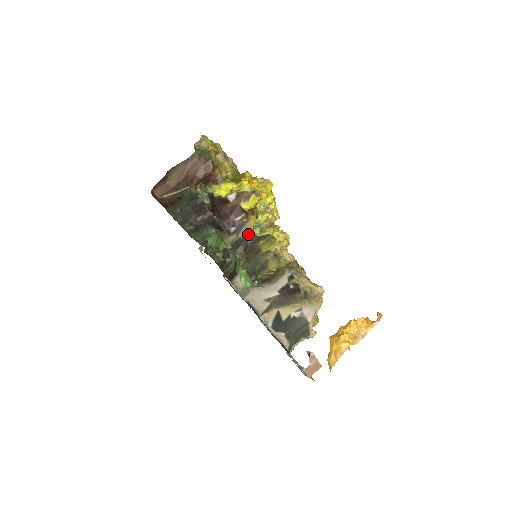
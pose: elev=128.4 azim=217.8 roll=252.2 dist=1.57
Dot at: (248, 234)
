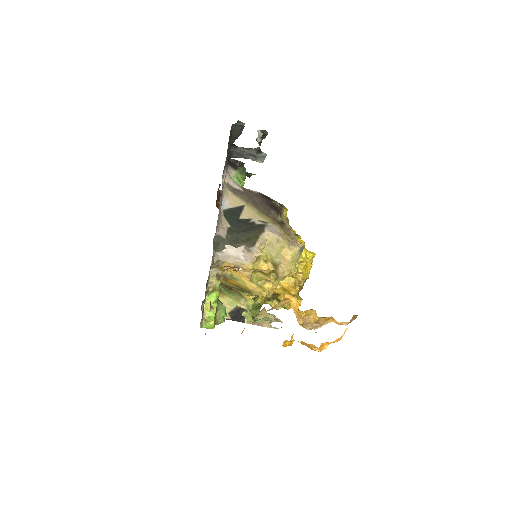
Dot at: occluded
